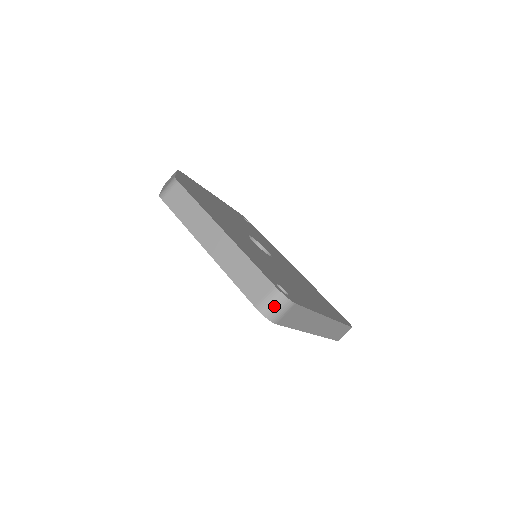
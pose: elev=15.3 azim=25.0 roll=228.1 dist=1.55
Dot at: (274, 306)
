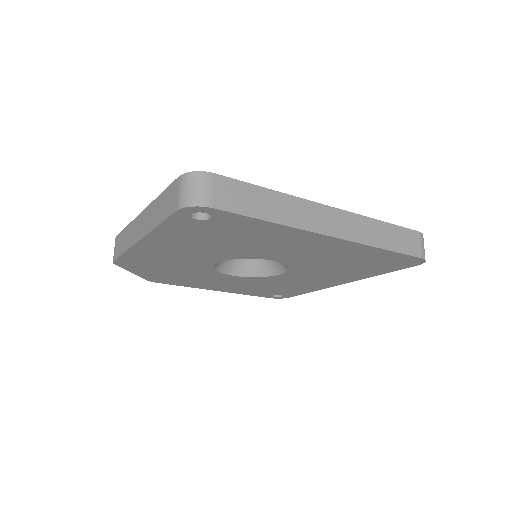
Dot at: (189, 190)
